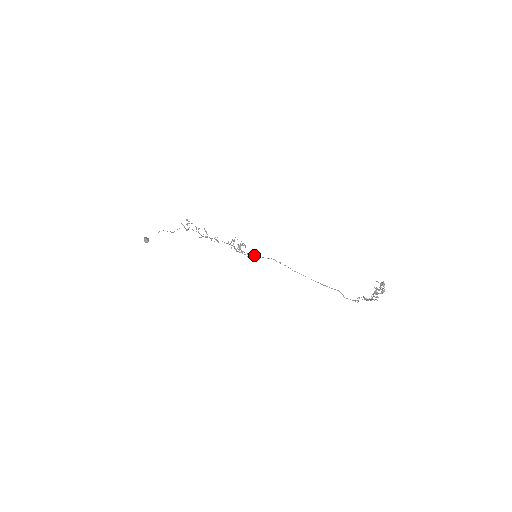
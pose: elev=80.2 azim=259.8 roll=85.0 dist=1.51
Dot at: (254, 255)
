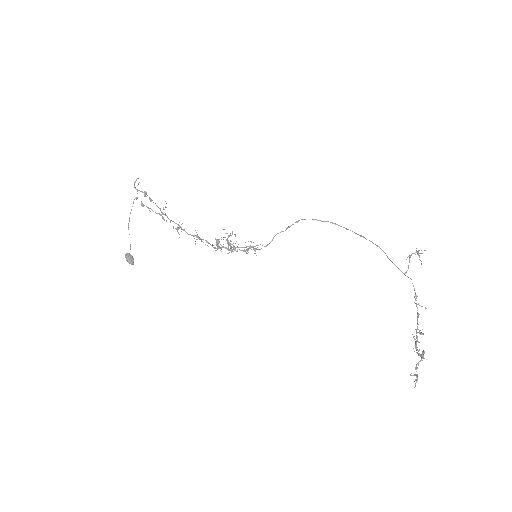
Dot at: (253, 248)
